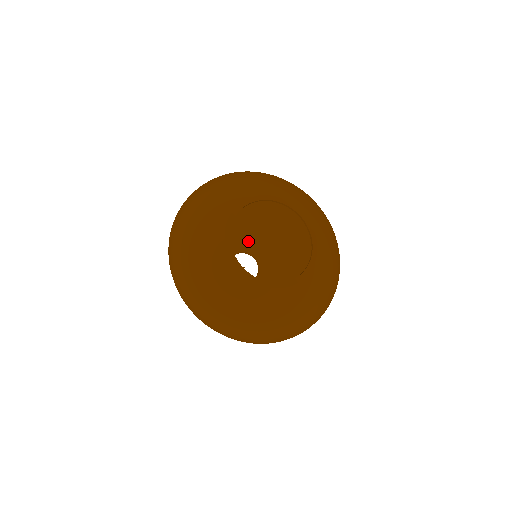
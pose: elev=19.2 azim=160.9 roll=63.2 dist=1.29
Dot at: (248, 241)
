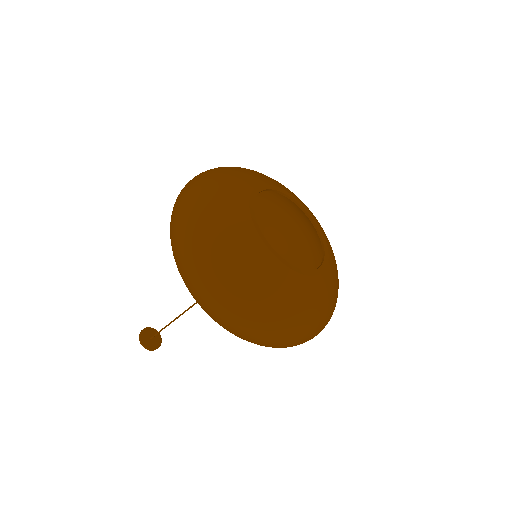
Dot at: occluded
